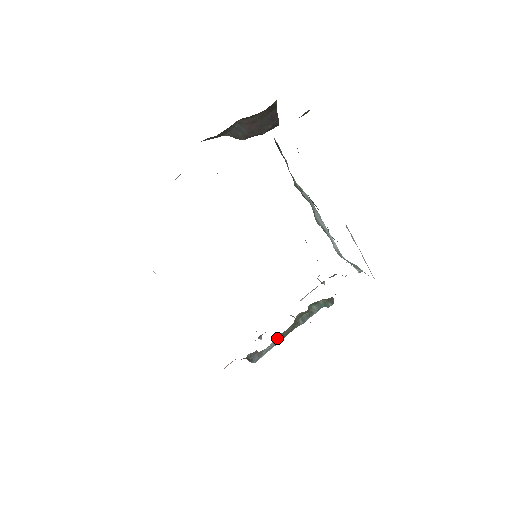
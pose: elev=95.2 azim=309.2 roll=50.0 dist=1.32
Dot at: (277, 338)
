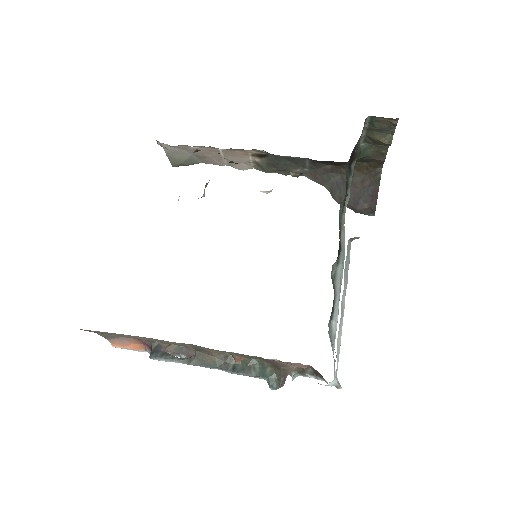
Dot at: (194, 356)
